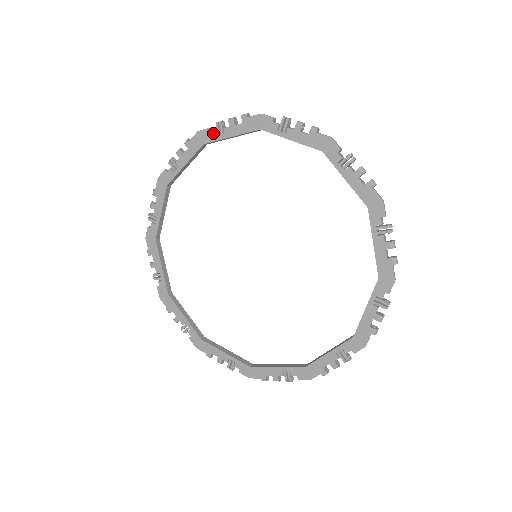
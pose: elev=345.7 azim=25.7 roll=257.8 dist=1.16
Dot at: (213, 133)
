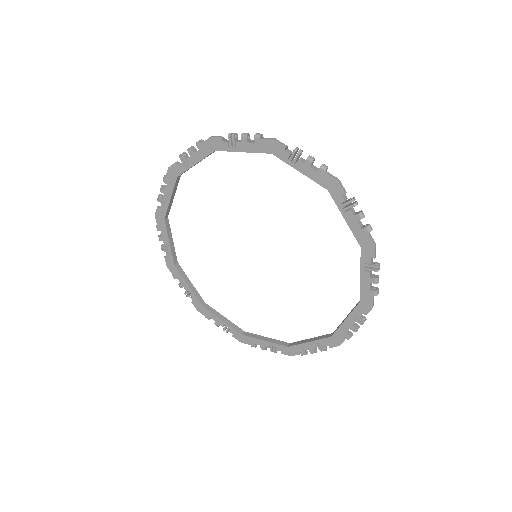
Dot at: (225, 143)
